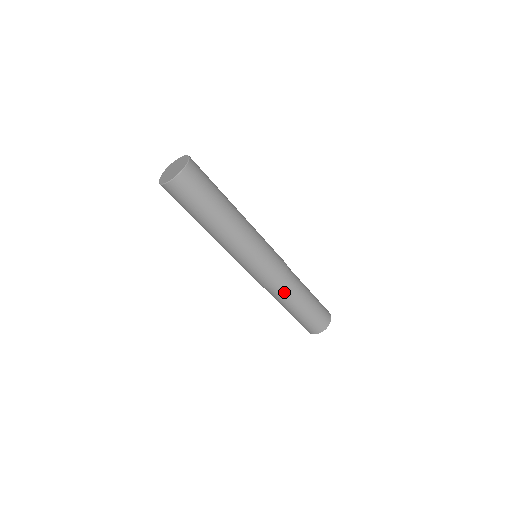
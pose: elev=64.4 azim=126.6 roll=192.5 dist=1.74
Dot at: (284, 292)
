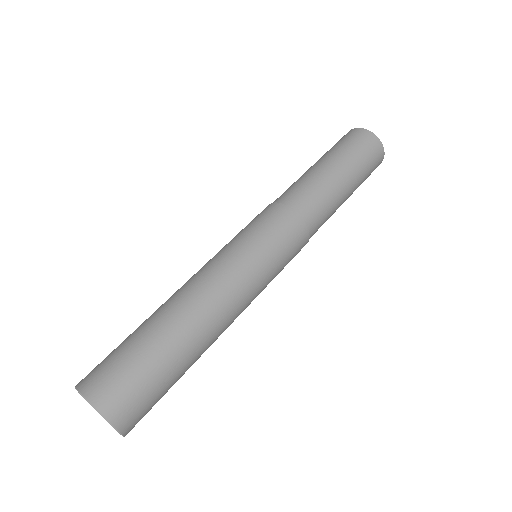
Dot at: (320, 226)
